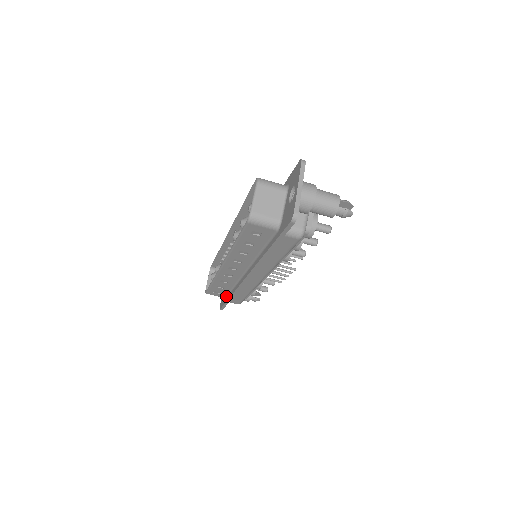
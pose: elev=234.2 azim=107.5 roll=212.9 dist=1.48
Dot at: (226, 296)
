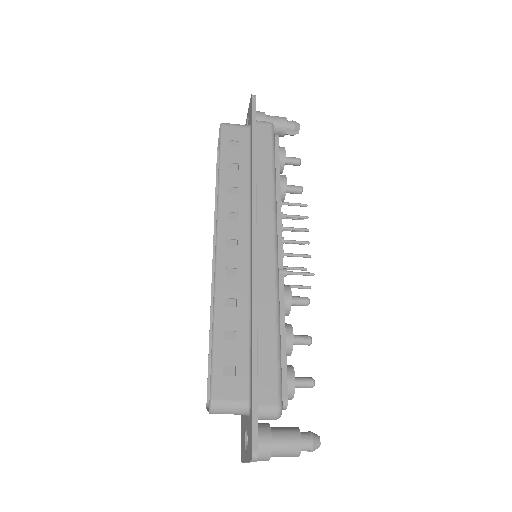
Dot at: occluded
